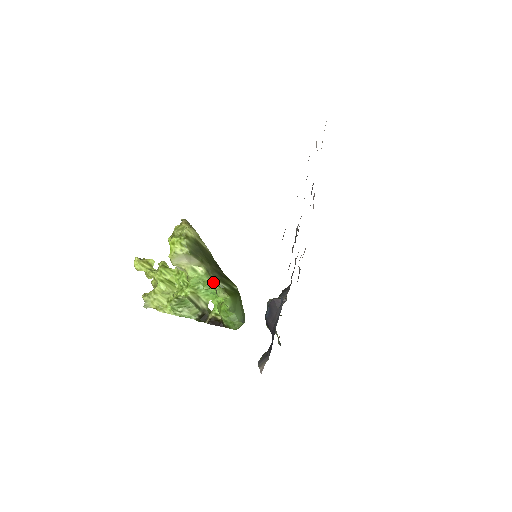
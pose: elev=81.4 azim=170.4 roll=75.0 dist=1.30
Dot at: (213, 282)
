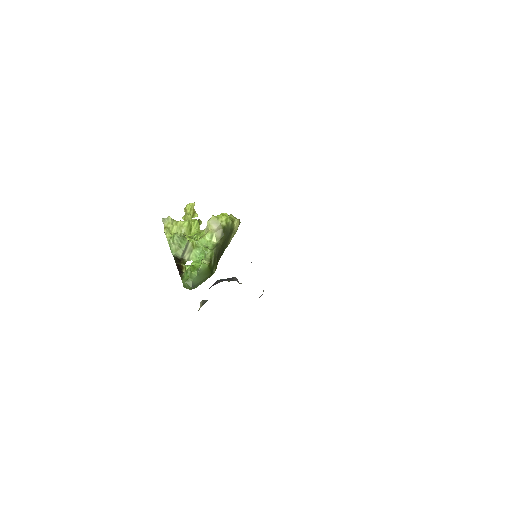
Dot at: (211, 252)
